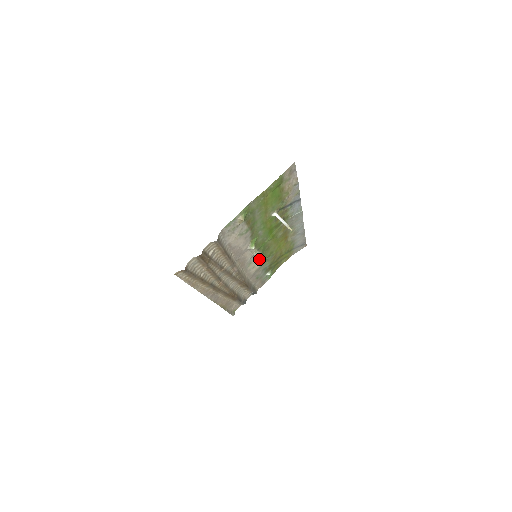
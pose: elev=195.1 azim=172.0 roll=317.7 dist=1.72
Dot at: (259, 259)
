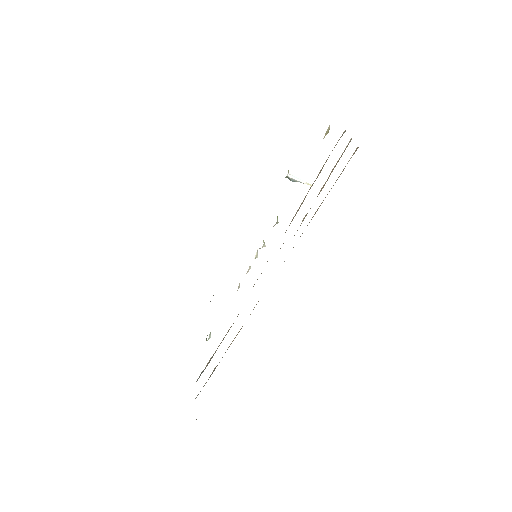
Dot at: (249, 269)
